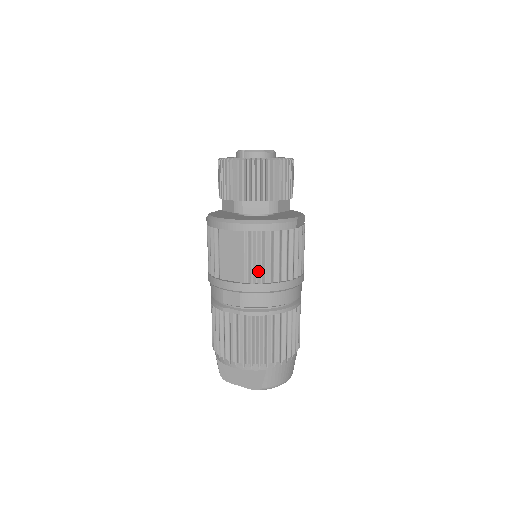
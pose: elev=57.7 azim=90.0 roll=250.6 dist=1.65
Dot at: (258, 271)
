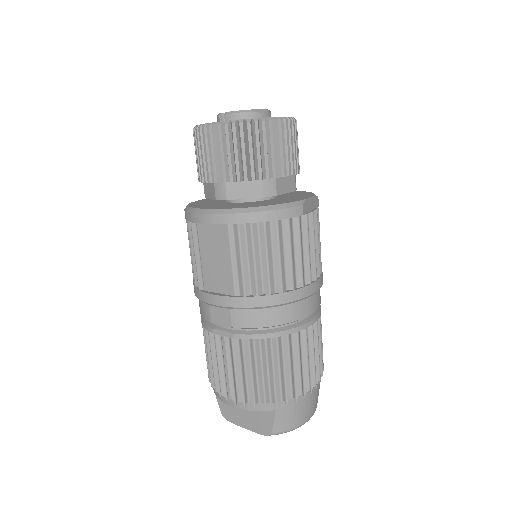
Dot at: (252, 278)
